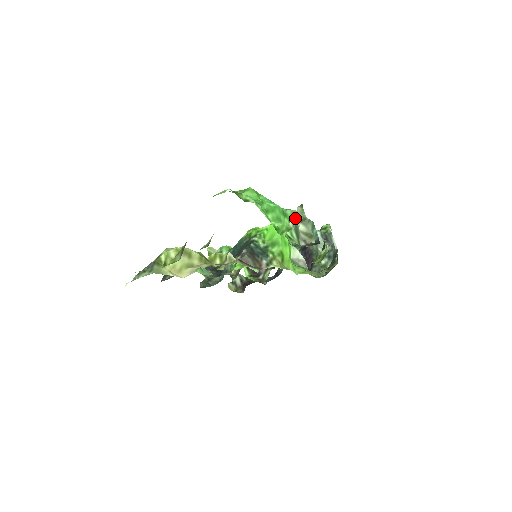
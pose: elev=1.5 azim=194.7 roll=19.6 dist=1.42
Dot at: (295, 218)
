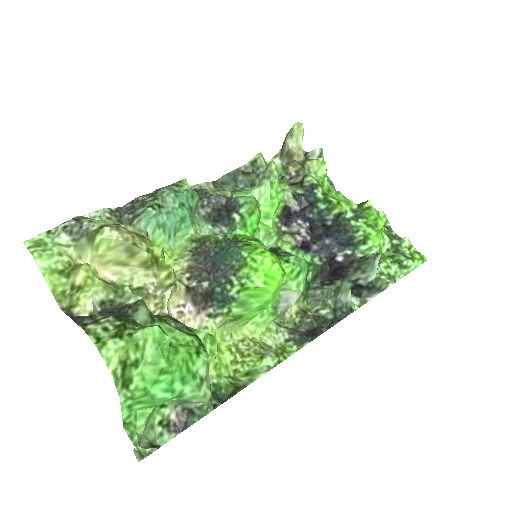
Dot at: (138, 446)
